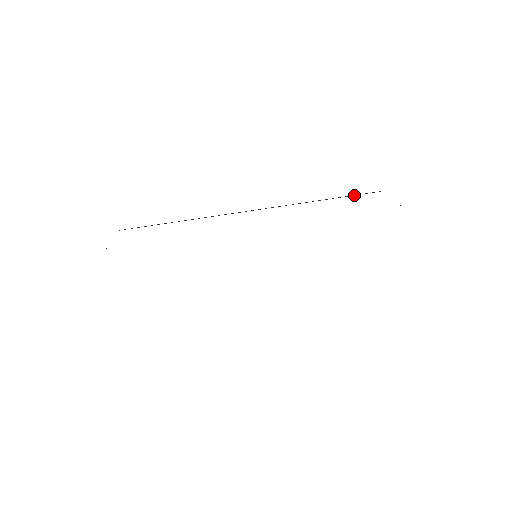
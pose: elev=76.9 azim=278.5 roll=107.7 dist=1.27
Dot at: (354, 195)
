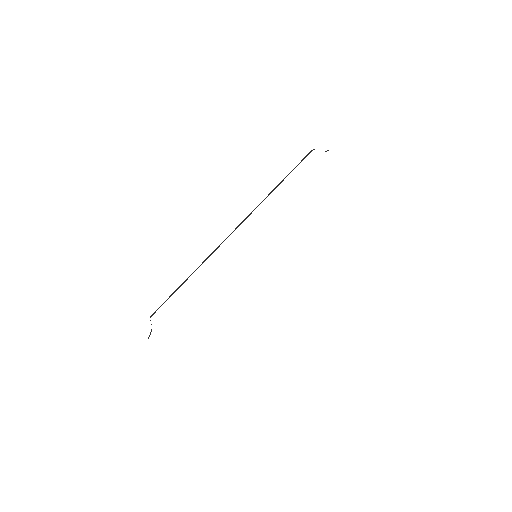
Dot at: occluded
